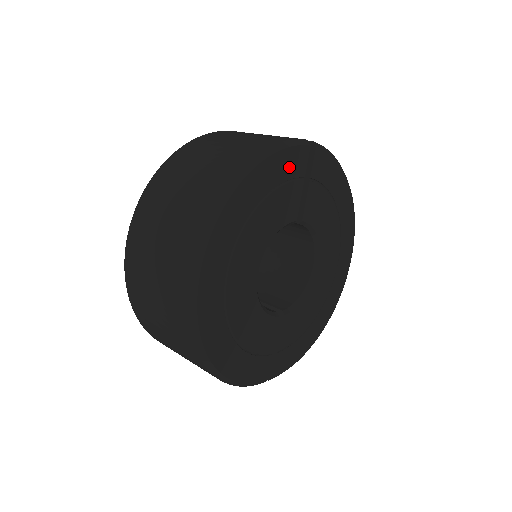
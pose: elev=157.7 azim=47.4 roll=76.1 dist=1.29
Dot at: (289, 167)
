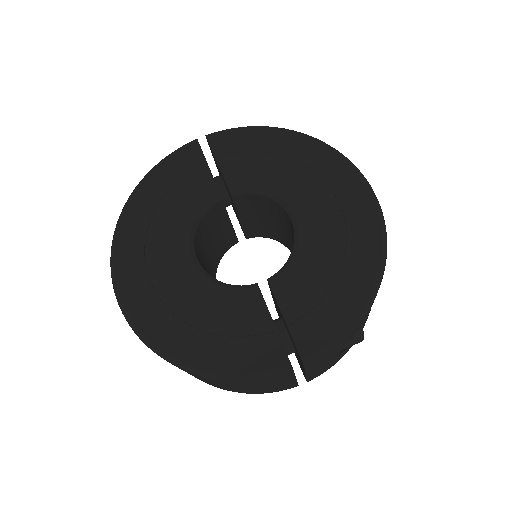
Dot at: (180, 166)
